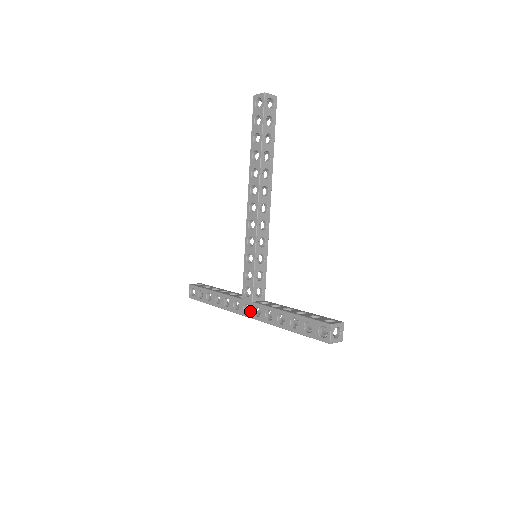
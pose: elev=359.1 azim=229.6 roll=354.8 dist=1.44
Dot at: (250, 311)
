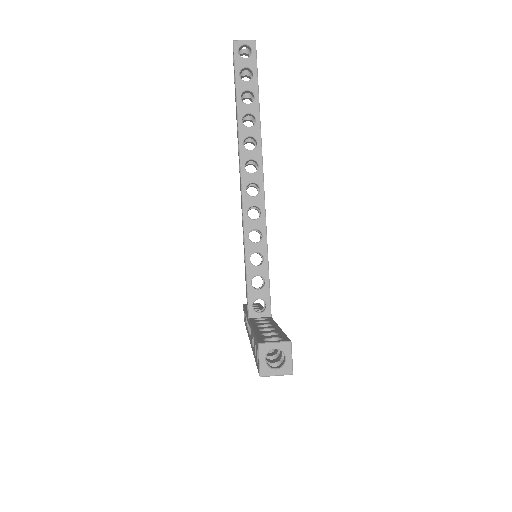
Dot at: (249, 331)
